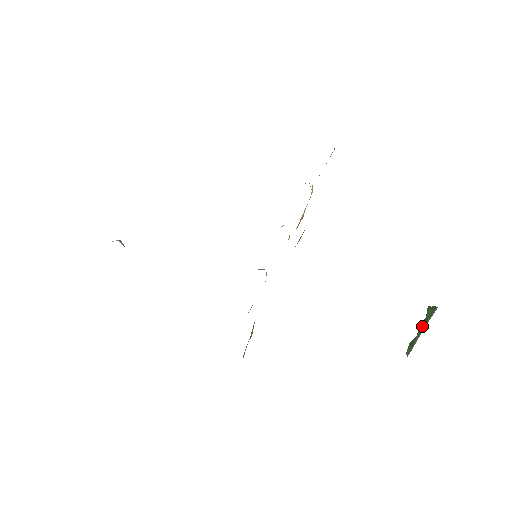
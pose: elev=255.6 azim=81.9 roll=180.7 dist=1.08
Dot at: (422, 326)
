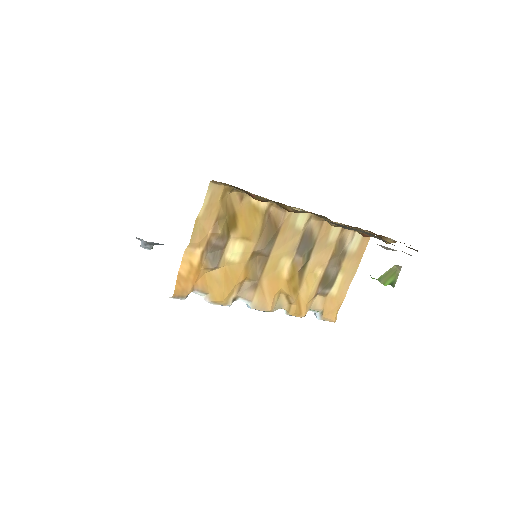
Dot at: occluded
